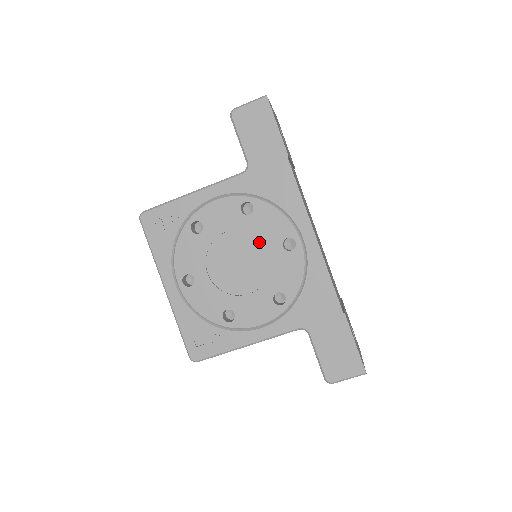
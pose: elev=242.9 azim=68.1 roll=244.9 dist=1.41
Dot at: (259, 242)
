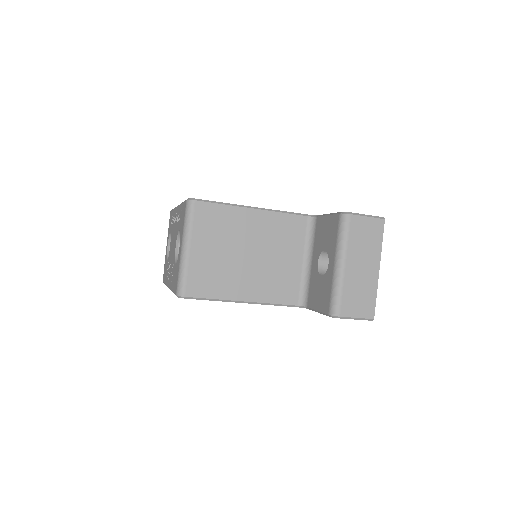
Dot at: occluded
